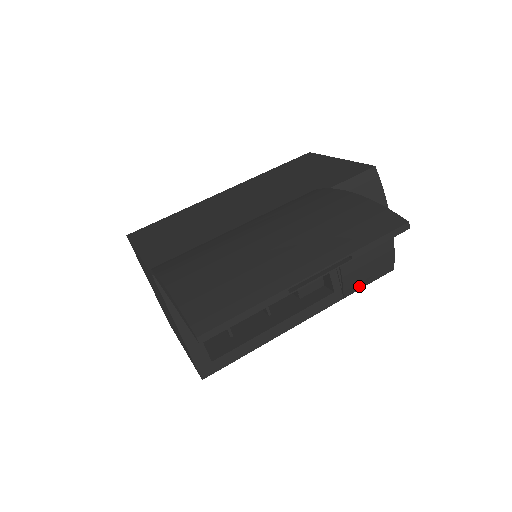
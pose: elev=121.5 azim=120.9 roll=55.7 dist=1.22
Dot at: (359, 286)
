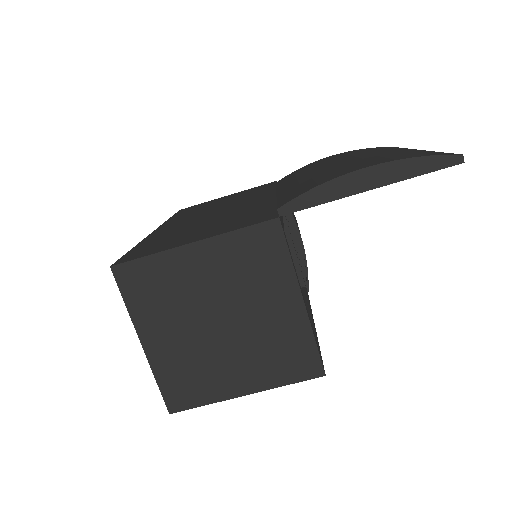
Dot at: occluded
